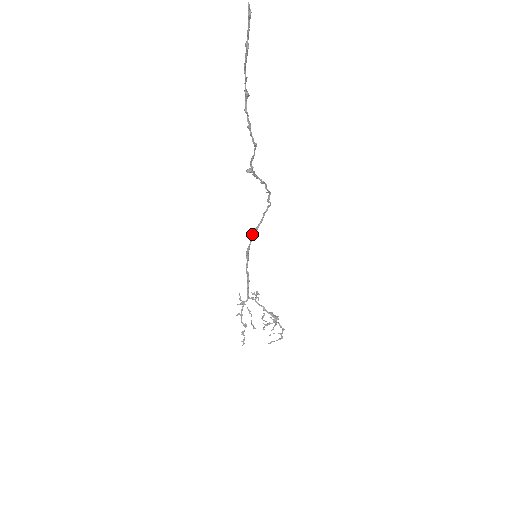
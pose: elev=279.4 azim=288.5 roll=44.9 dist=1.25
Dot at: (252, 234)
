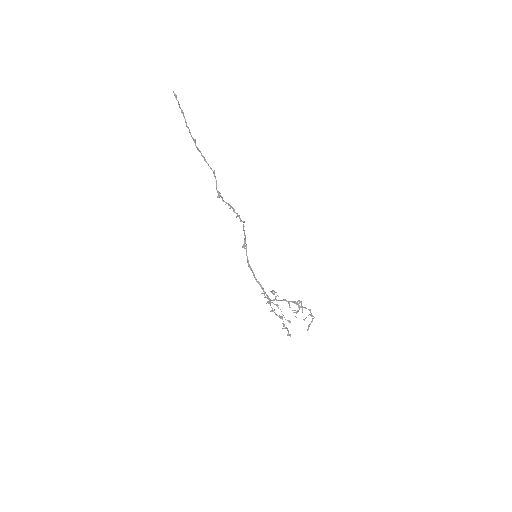
Dot at: (244, 248)
